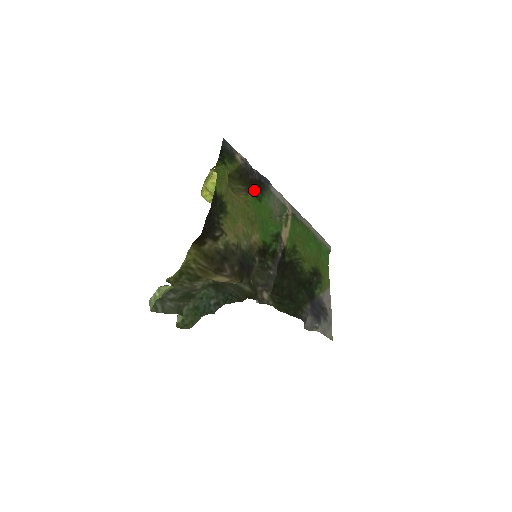
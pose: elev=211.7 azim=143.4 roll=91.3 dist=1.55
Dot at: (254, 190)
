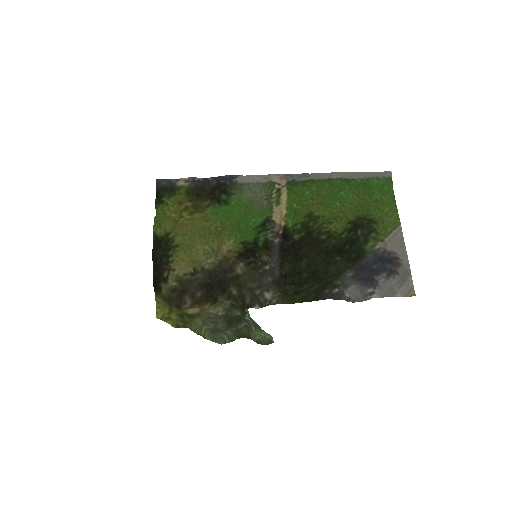
Dot at: (216, 198)
